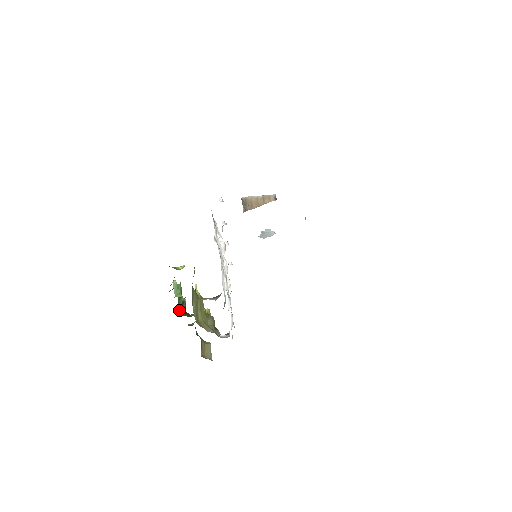
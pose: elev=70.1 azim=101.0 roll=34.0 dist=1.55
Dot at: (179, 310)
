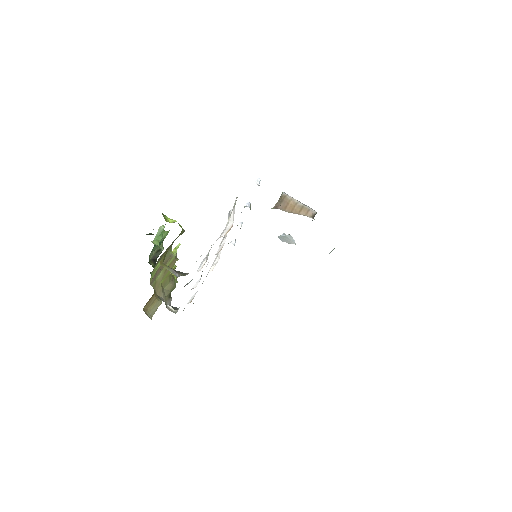
Dot at: (150, 255)
